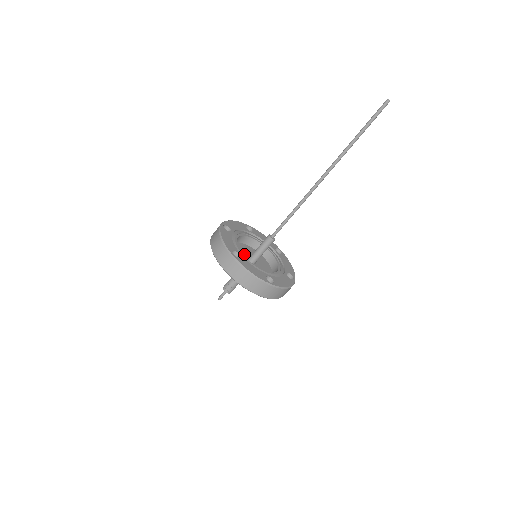
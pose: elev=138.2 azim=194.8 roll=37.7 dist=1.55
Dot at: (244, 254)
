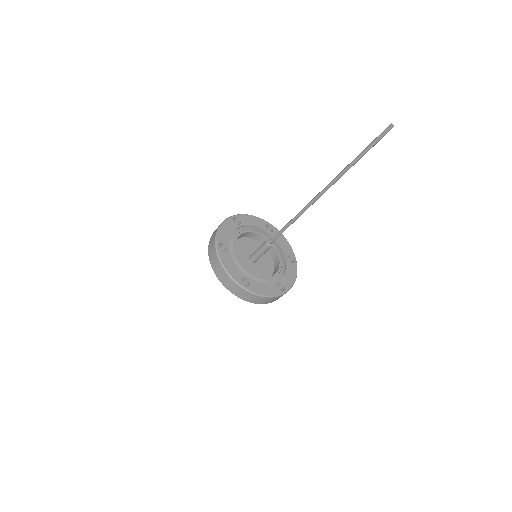
Dot at: (247, 250)
